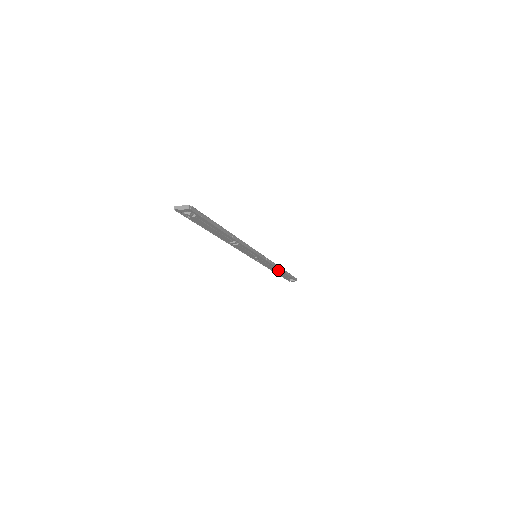
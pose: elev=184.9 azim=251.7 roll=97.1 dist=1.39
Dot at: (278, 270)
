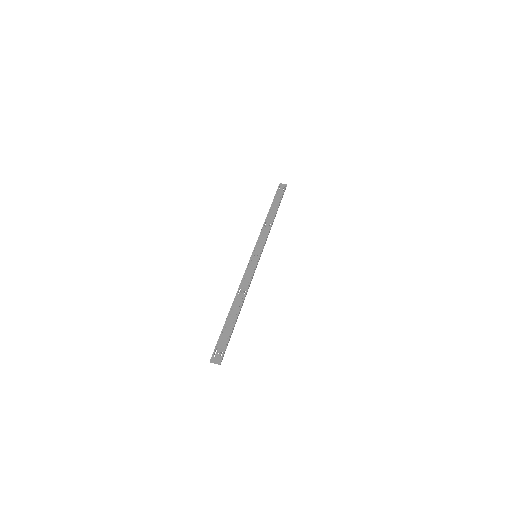
Dot at: (272, 219)
